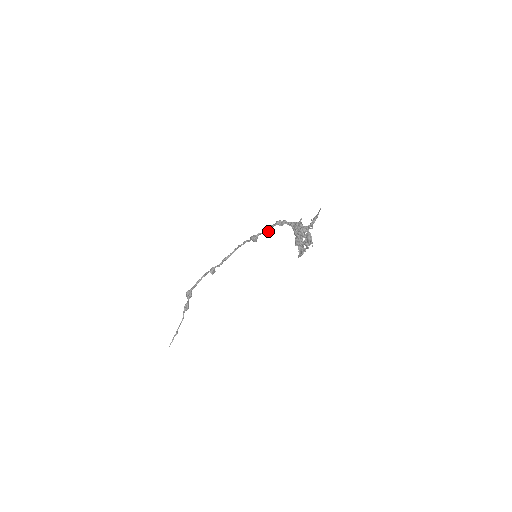
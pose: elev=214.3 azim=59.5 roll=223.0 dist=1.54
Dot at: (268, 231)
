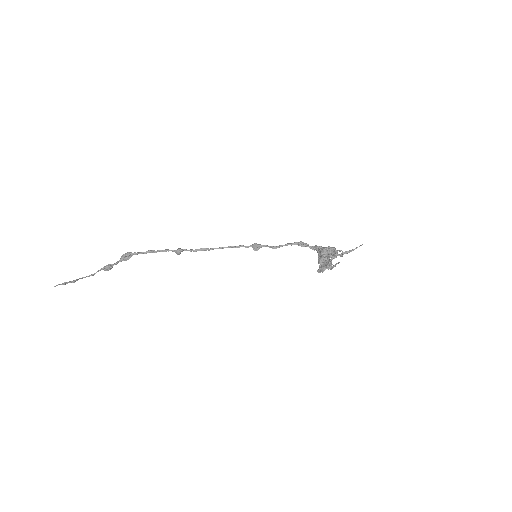
Dot at: (280, 246)
